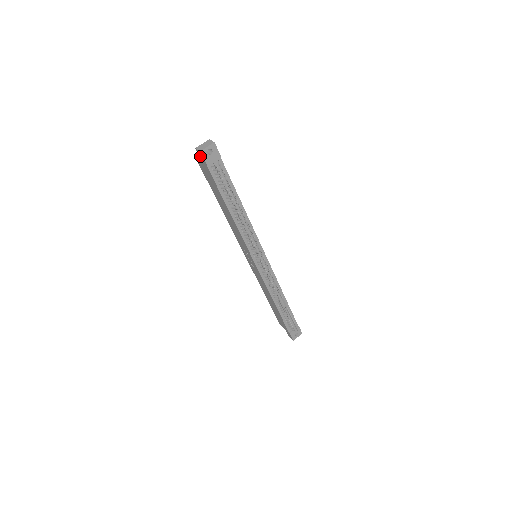
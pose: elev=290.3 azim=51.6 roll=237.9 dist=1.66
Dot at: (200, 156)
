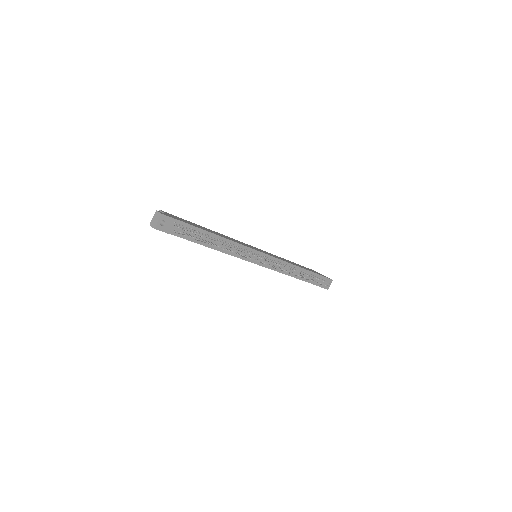
Dot at: occluded
